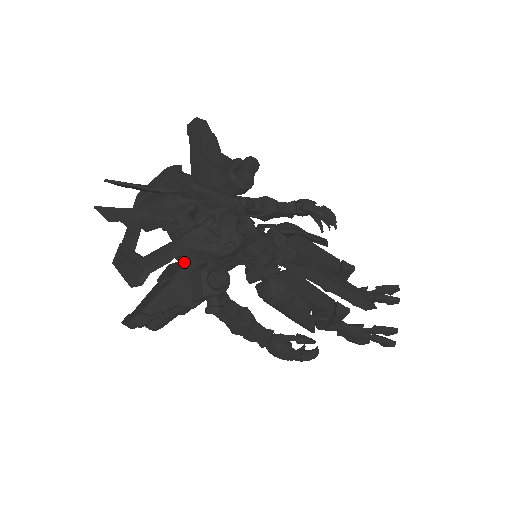
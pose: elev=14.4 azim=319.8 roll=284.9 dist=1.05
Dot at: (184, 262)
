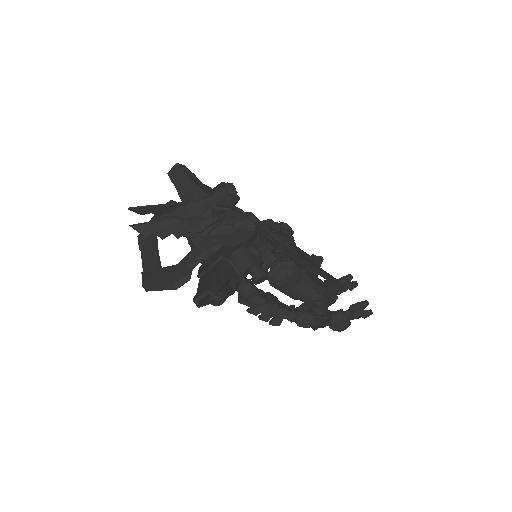
Dot at: (221, 249)
